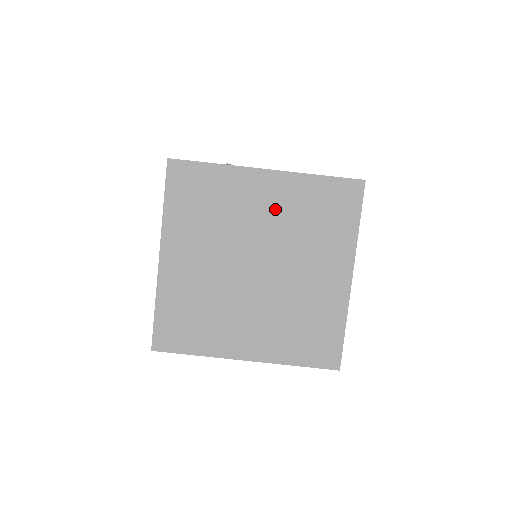
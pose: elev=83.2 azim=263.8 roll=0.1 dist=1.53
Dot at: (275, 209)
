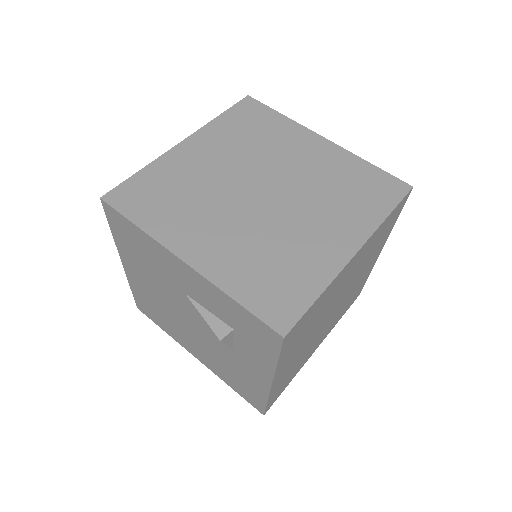
Dot at: (313, 164)
